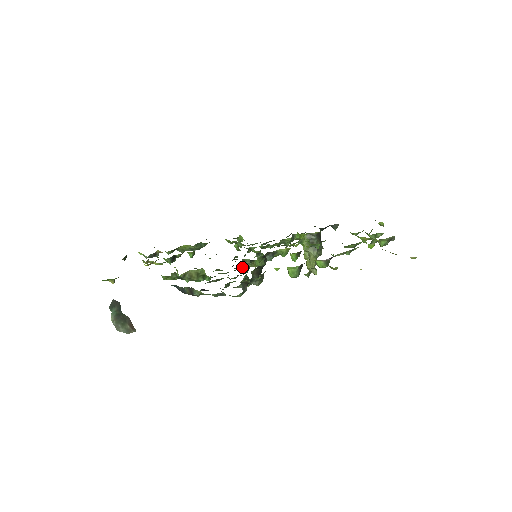
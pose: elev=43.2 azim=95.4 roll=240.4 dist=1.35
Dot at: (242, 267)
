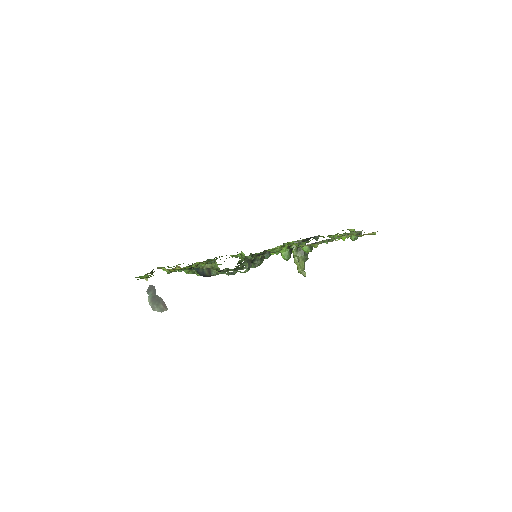
Dot at: (246, 264)
